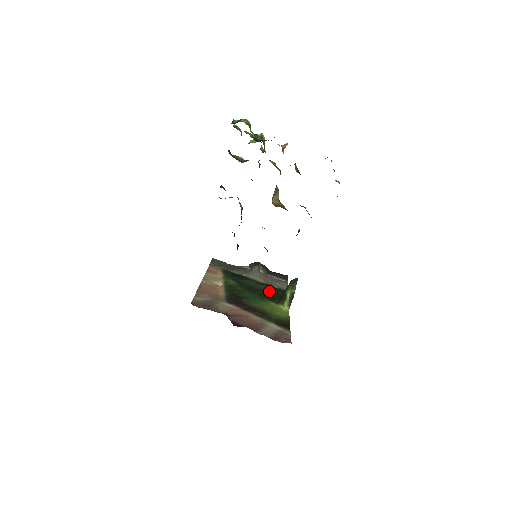
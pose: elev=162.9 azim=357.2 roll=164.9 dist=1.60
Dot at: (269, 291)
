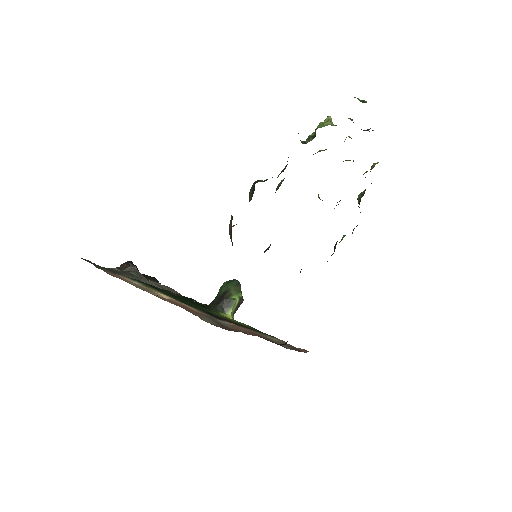
Dot at: (187, 299)
